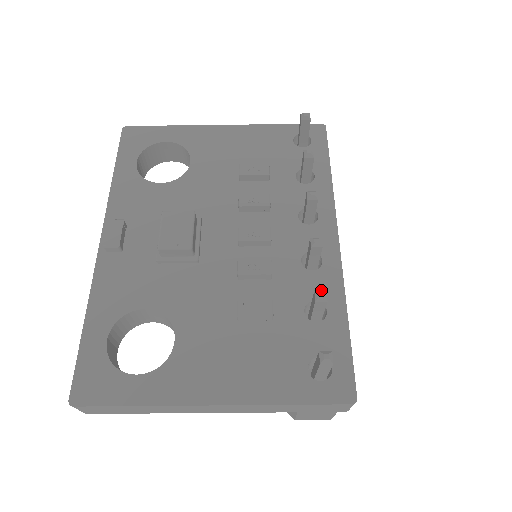
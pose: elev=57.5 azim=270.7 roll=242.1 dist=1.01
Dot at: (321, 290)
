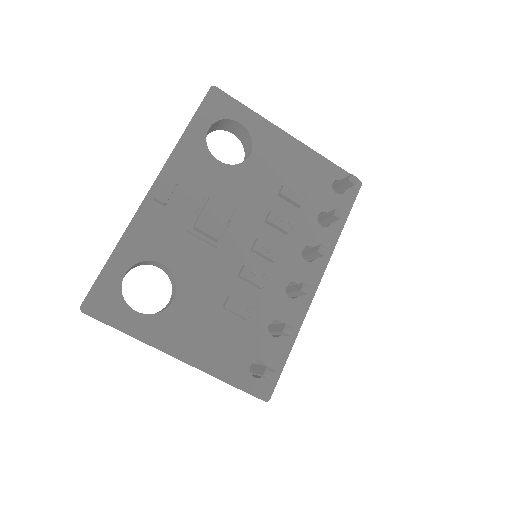
Dot at: occluded
